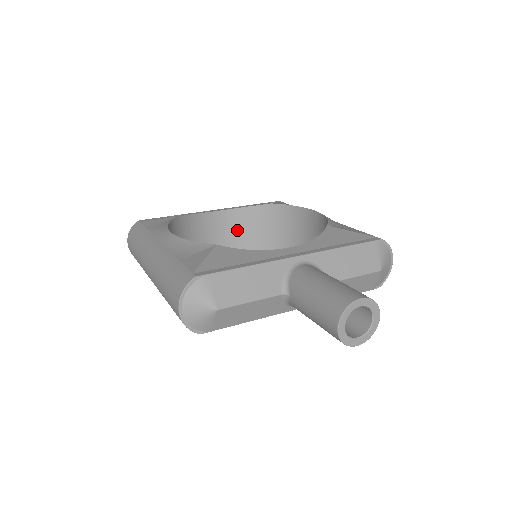
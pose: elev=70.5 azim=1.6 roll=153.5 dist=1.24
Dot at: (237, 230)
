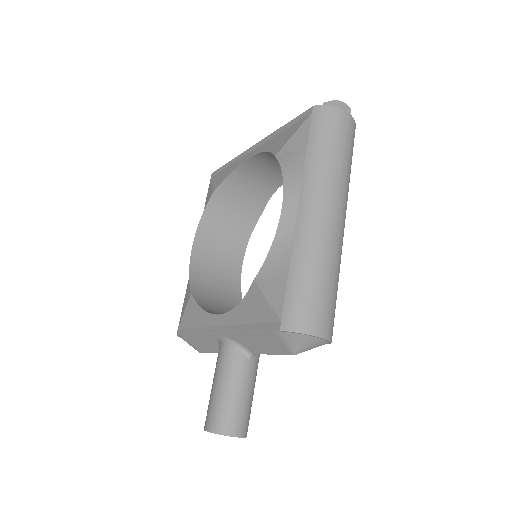
Dot at: occluded
